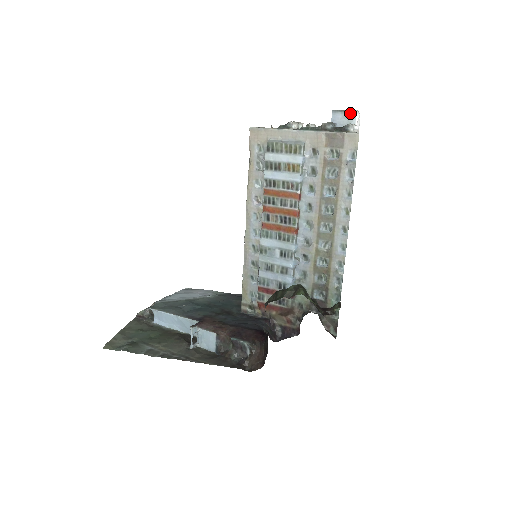
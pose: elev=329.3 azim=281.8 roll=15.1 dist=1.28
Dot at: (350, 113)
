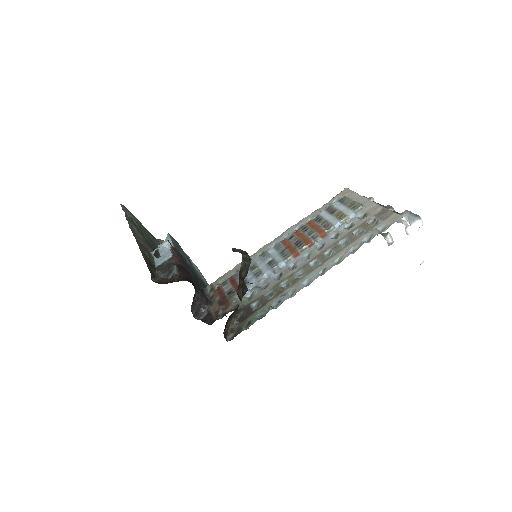
Dot at: (415, 217)
